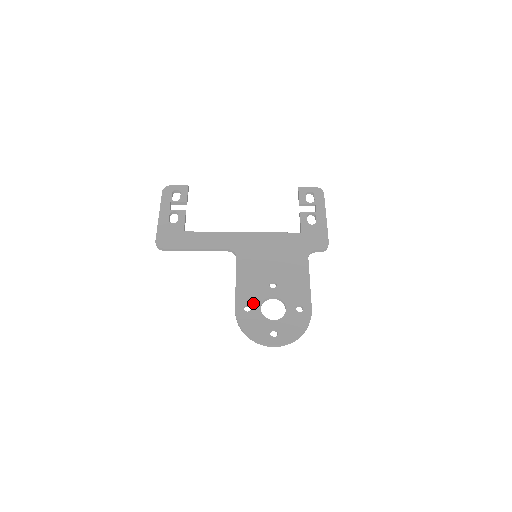
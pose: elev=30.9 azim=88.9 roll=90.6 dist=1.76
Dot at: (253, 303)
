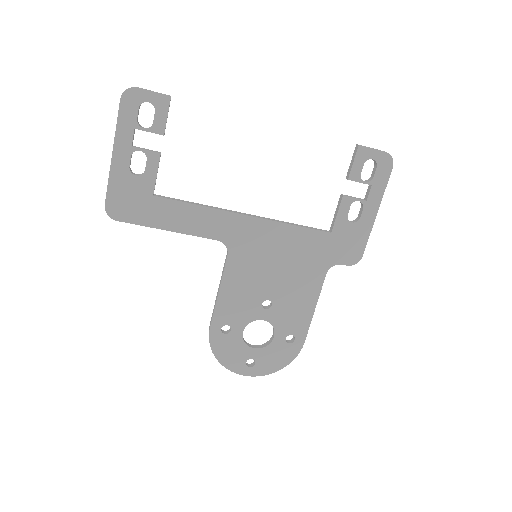
Dot at: (235, 324)
